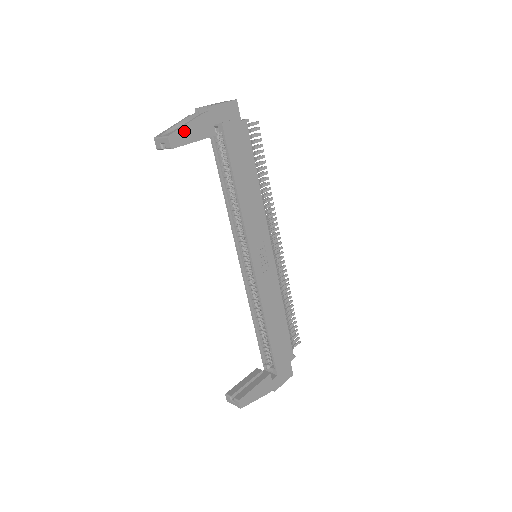
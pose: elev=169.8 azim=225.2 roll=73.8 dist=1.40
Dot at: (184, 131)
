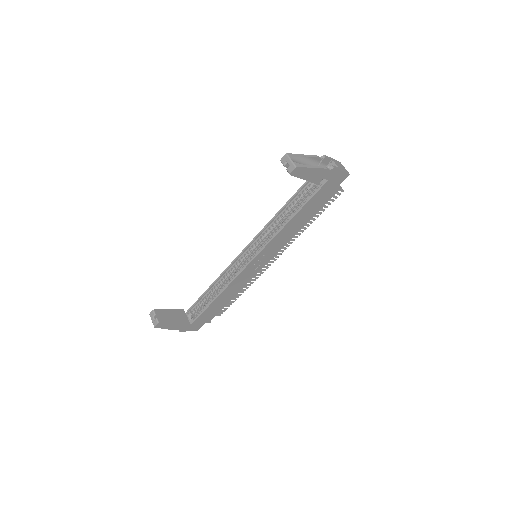
Dot at: (307, 170)
